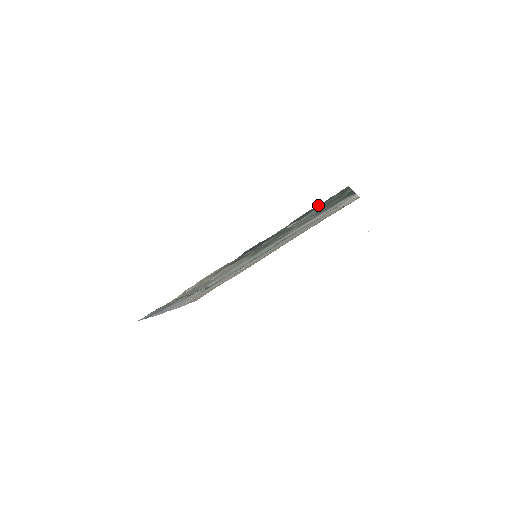
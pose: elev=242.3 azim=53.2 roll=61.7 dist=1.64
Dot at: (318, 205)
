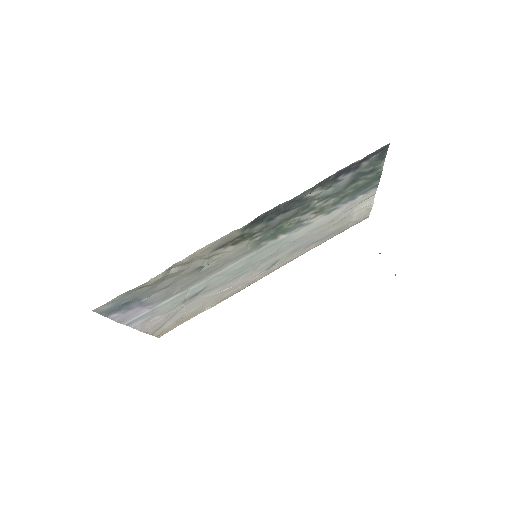
Dot at: (352, 166)
